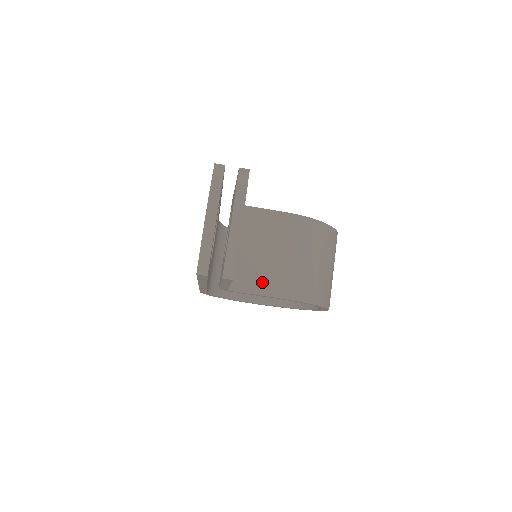
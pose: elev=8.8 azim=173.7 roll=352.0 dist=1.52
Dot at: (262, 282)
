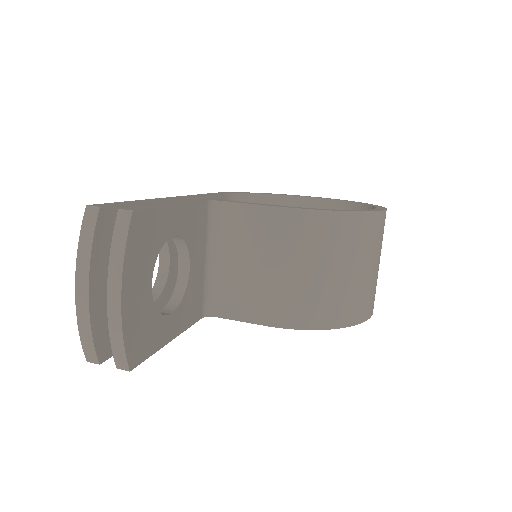
Dot at: (248, 305)
